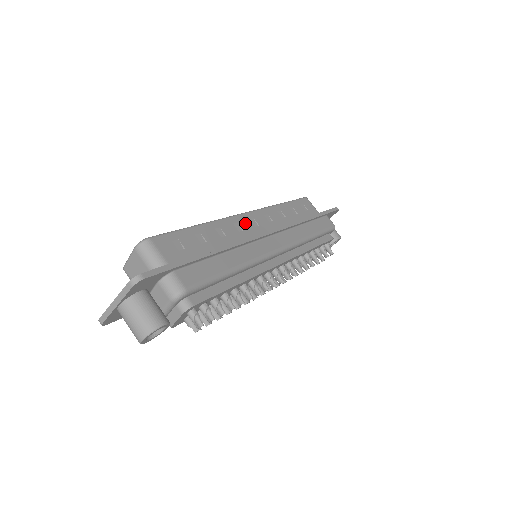
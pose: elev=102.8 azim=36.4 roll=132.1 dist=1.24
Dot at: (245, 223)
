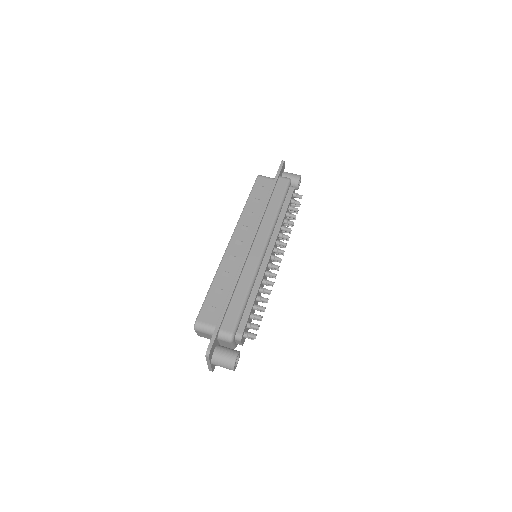
Dot at: (234, 250)
